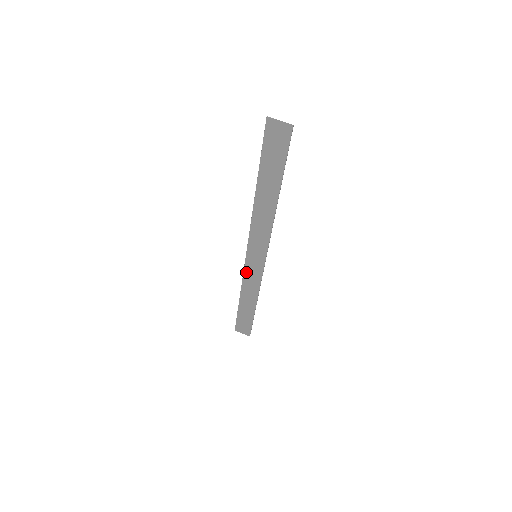
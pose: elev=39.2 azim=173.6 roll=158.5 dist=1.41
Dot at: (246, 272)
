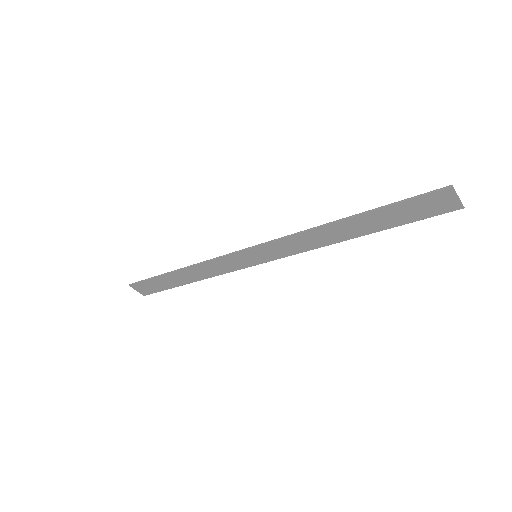
Dot at: (222, 259)
